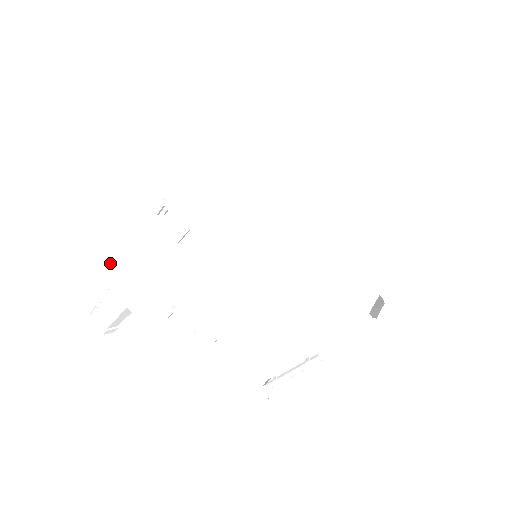
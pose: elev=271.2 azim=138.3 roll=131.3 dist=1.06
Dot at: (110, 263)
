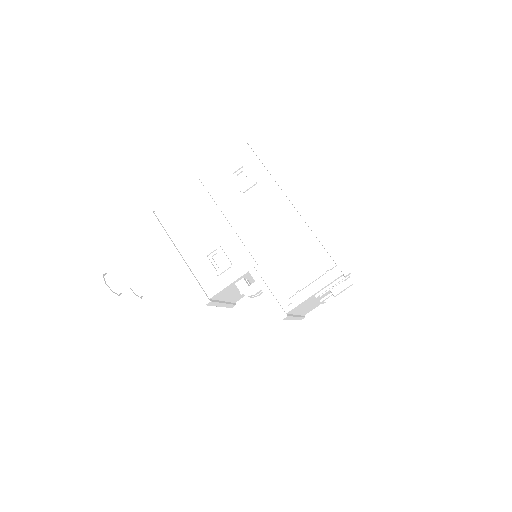
Dot at: (167, 212)
